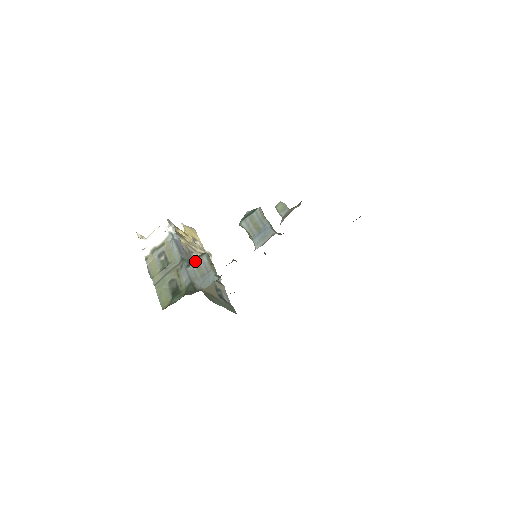
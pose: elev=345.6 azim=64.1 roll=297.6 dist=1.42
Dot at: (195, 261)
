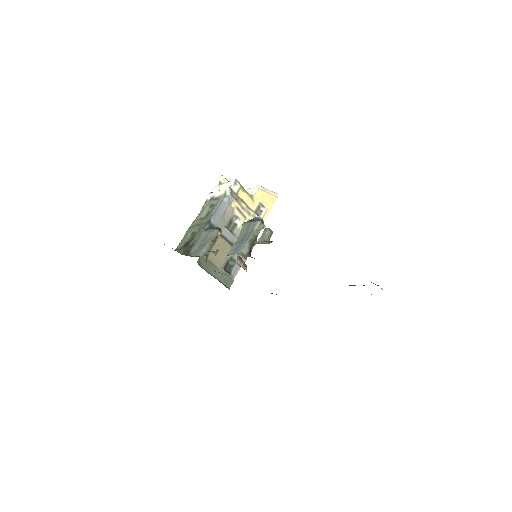
Dot at: (209, 230)
